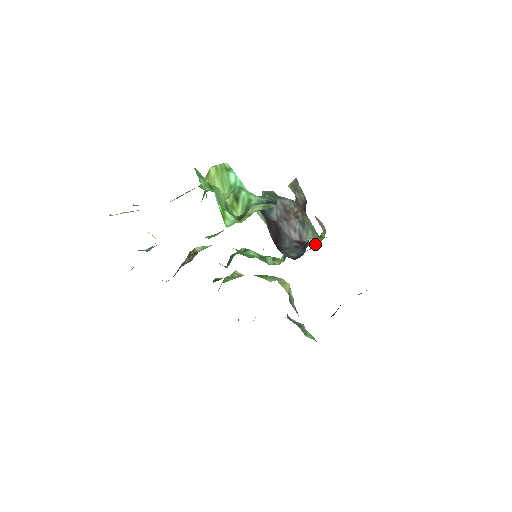
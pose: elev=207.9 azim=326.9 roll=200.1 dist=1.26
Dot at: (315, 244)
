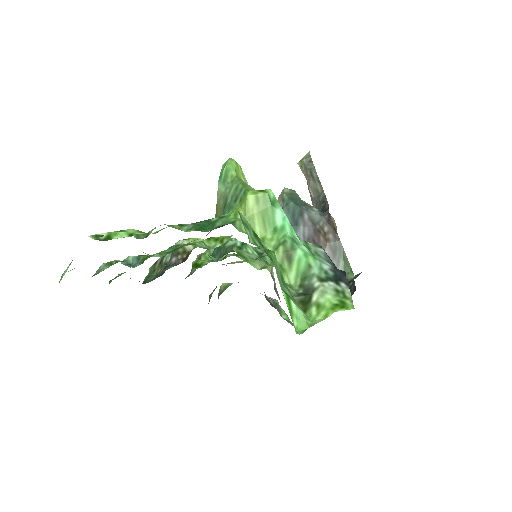
Dot at: occluded
